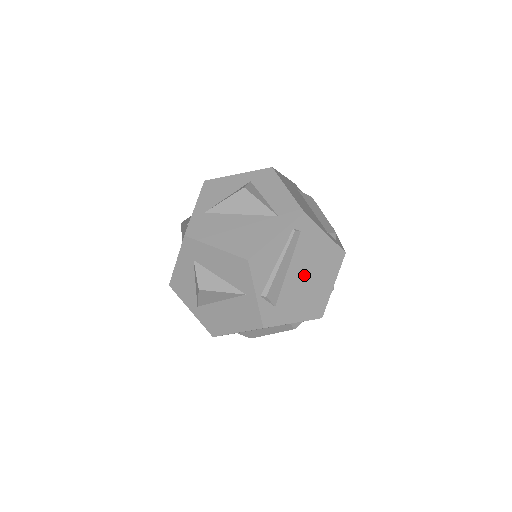
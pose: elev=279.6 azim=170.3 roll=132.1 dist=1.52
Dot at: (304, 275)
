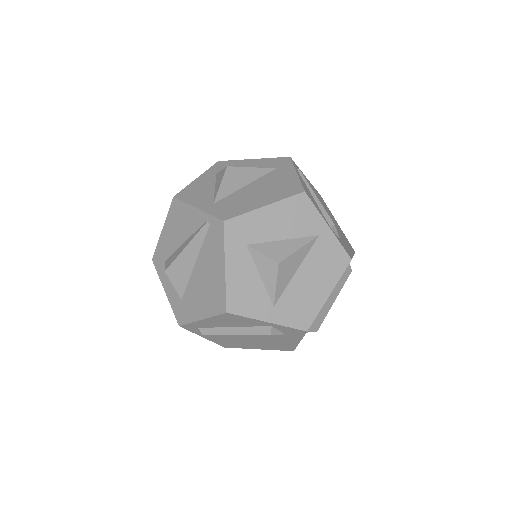
Dot at: occluded
